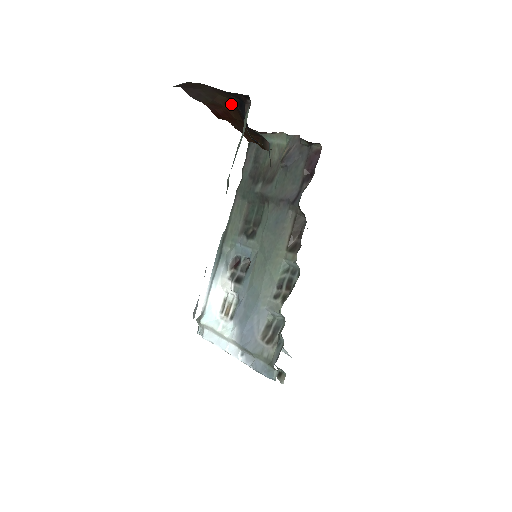
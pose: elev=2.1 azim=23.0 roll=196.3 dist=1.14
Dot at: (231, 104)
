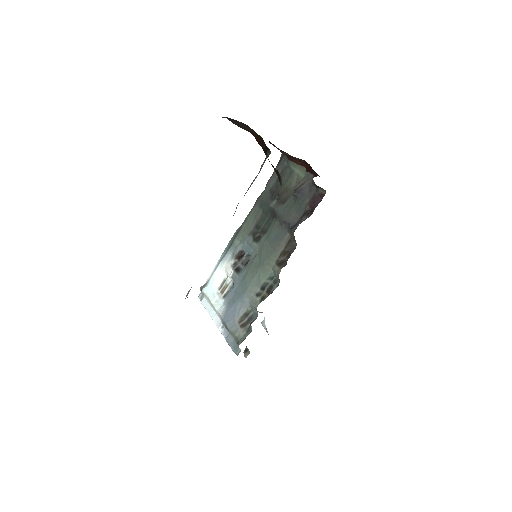
Dot at: occluded
